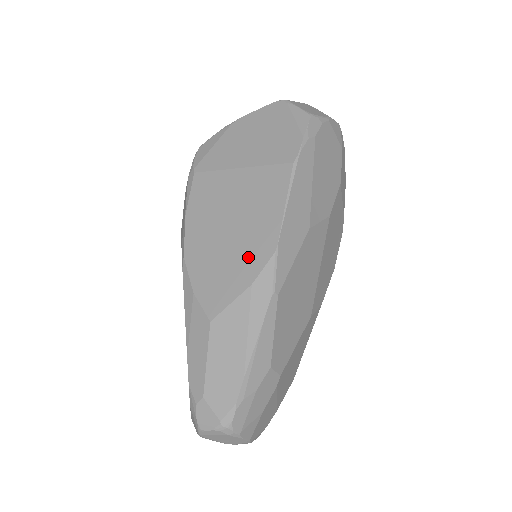
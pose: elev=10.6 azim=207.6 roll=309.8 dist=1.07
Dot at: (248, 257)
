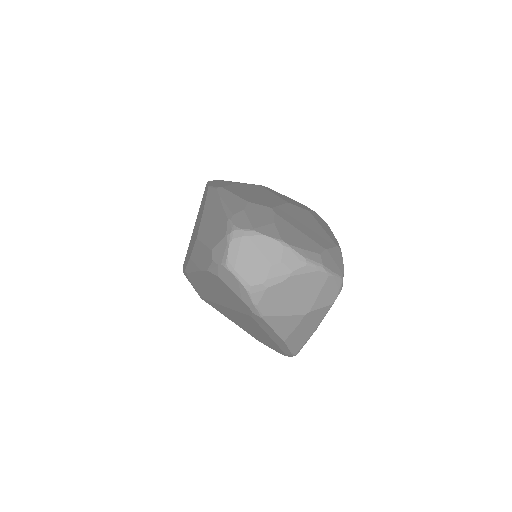
Dot at: (202, 209)
